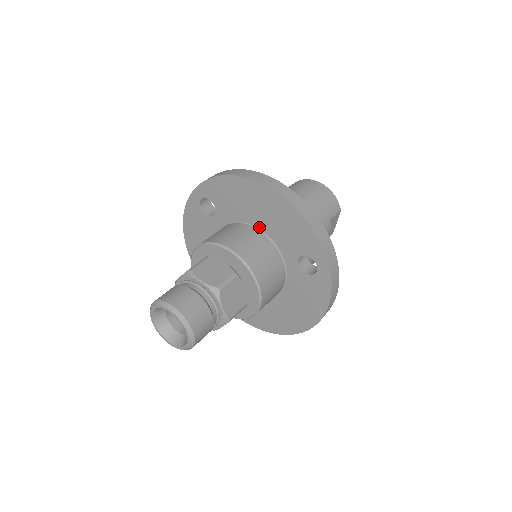
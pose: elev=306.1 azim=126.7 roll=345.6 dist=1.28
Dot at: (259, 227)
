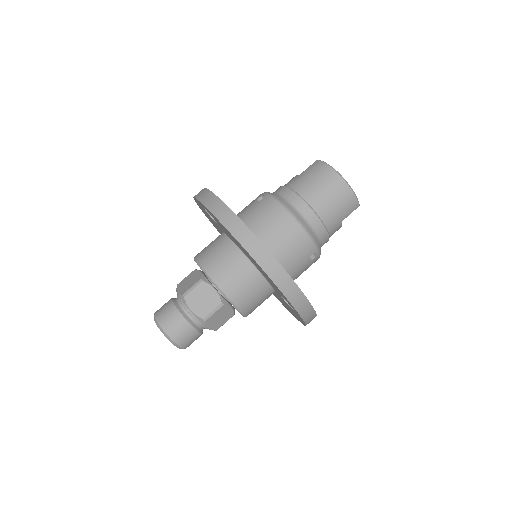
Dot at: (250, 260)
